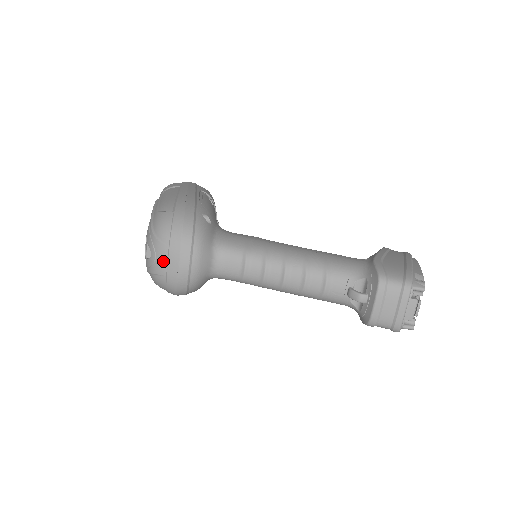
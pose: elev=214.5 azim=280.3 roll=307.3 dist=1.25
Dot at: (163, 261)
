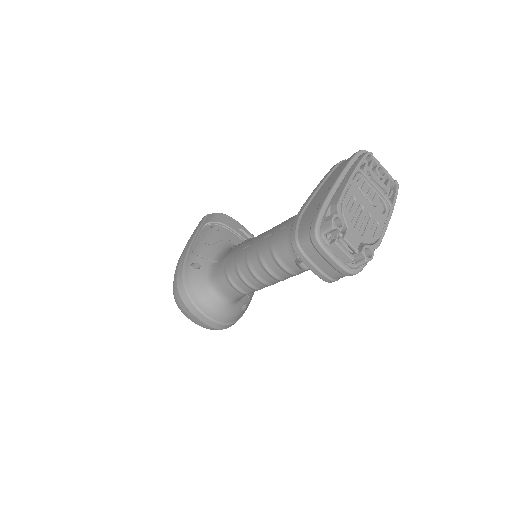
Dot at: (192, 320)
